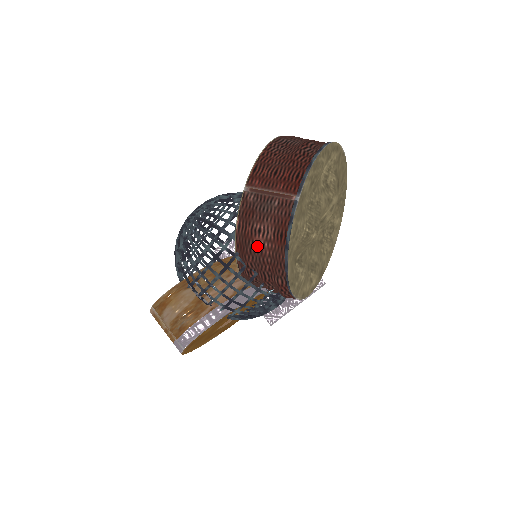
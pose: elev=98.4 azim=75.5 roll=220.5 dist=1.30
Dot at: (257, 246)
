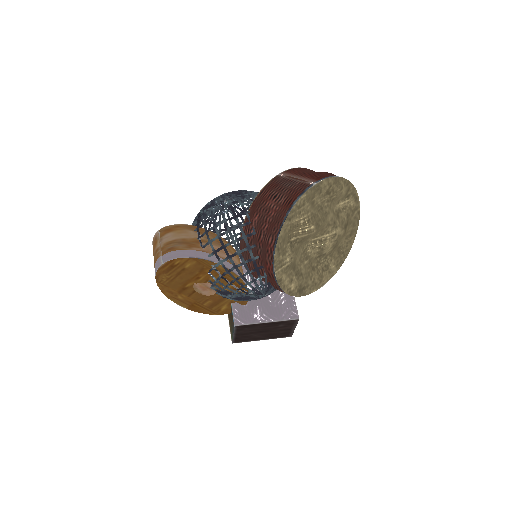
Dot at: (267, 207)
